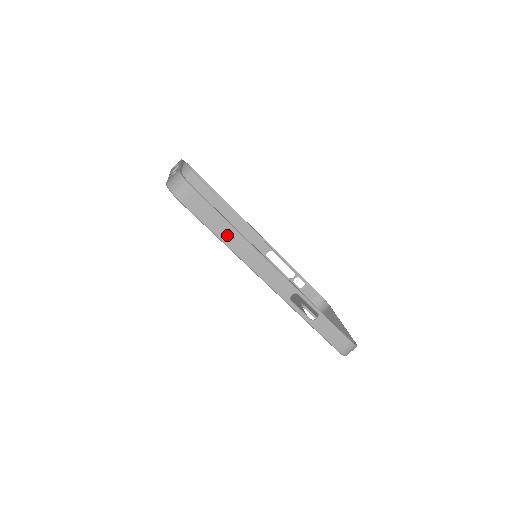
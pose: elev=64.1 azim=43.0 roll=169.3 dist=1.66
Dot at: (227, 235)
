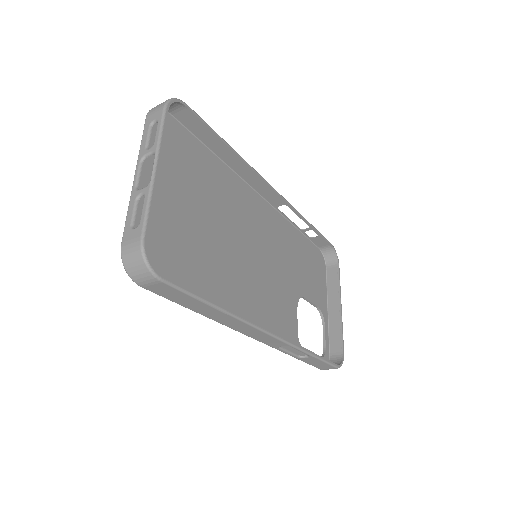
Dot at: (209, 312)
